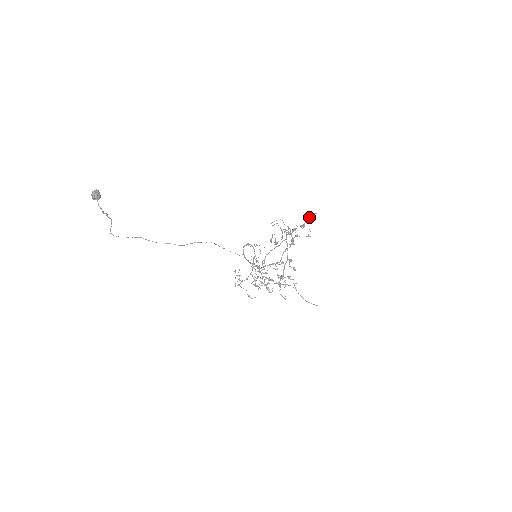
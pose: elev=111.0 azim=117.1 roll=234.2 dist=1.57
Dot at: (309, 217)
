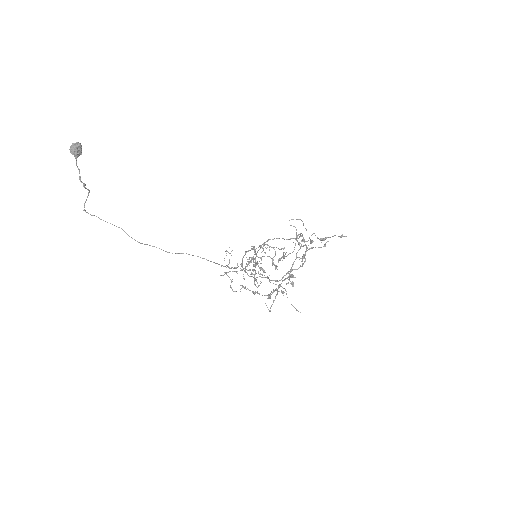
Dot at: (335, 235)
